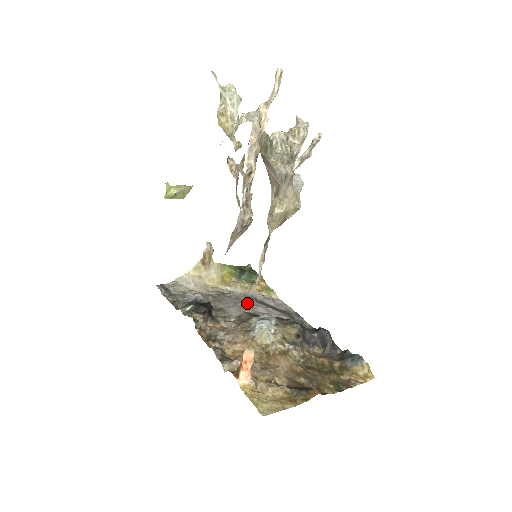
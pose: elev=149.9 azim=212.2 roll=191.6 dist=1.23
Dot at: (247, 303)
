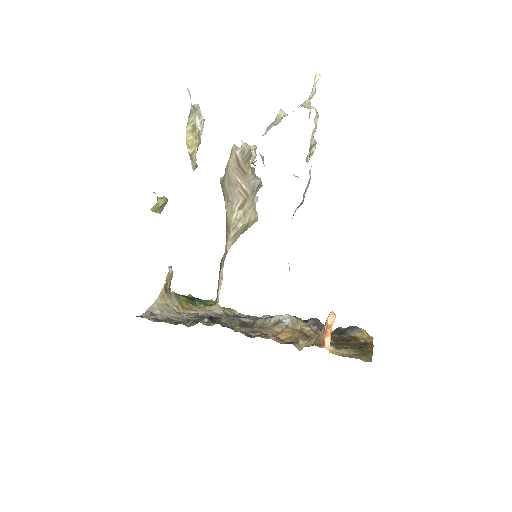
Dot at: occluded
